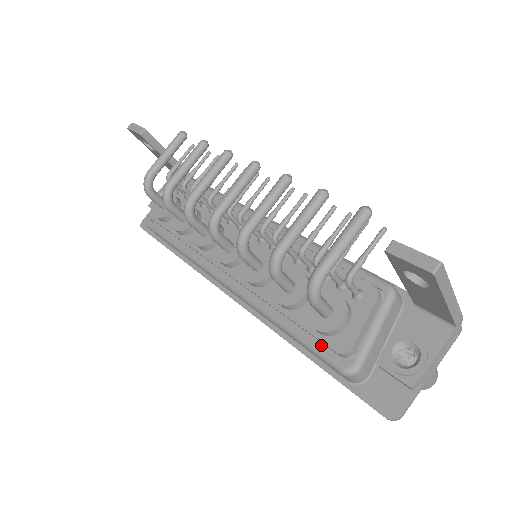
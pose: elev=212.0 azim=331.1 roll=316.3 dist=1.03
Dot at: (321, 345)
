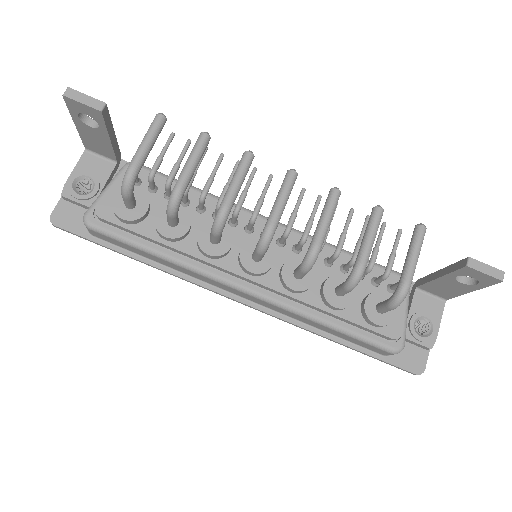
Dot at: (372, 335)
